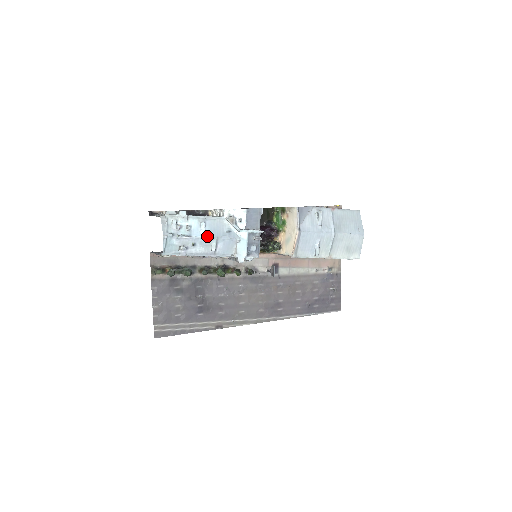
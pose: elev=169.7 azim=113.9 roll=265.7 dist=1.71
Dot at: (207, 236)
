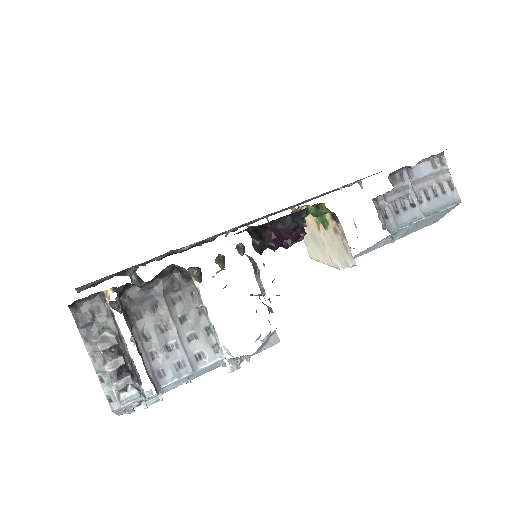
Dot at: occluded
